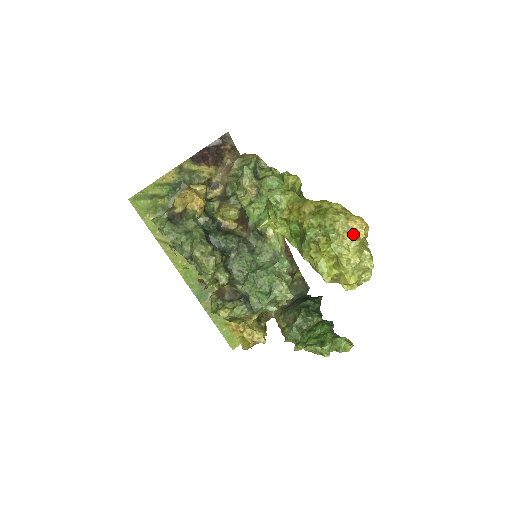
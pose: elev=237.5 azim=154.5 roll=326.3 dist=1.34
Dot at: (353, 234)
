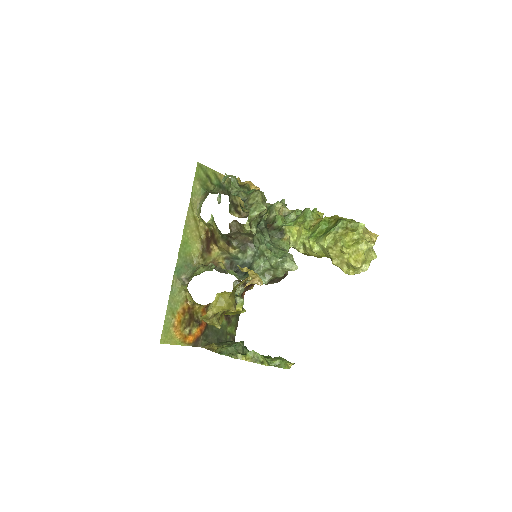
Dot at: (370, 235)
